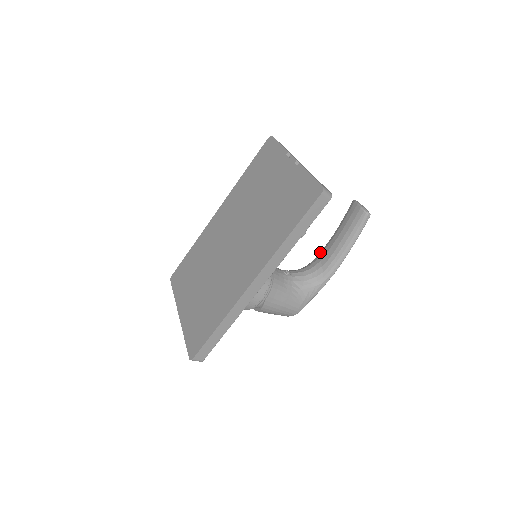
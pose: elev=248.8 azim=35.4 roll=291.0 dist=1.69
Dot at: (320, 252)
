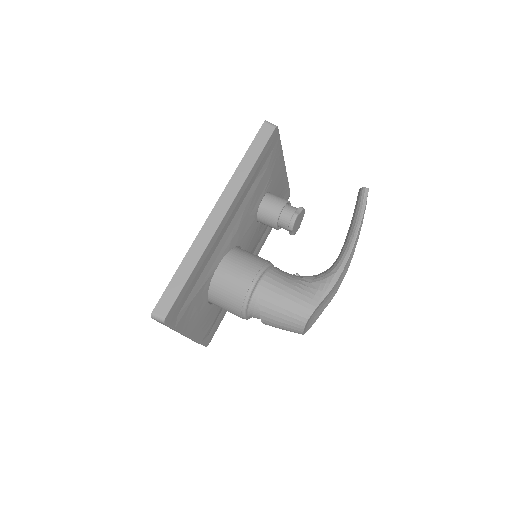
Dot at: occluded
